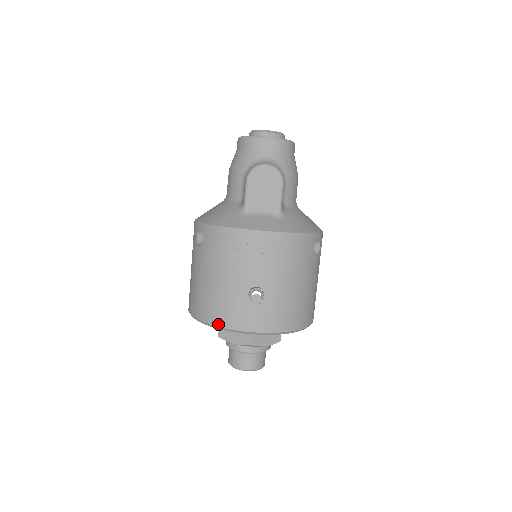
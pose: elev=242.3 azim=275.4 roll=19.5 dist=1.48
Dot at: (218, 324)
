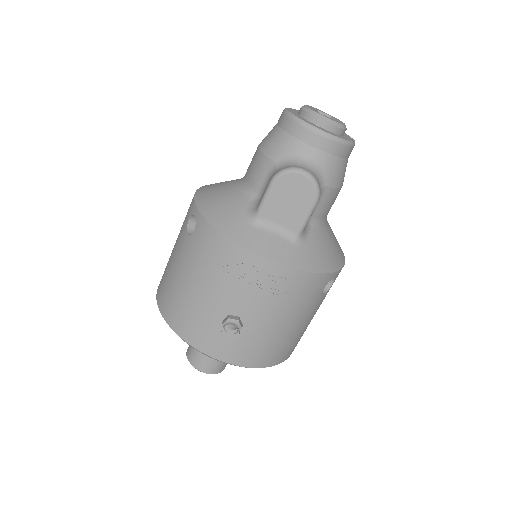
Dot at: (180, 333)
